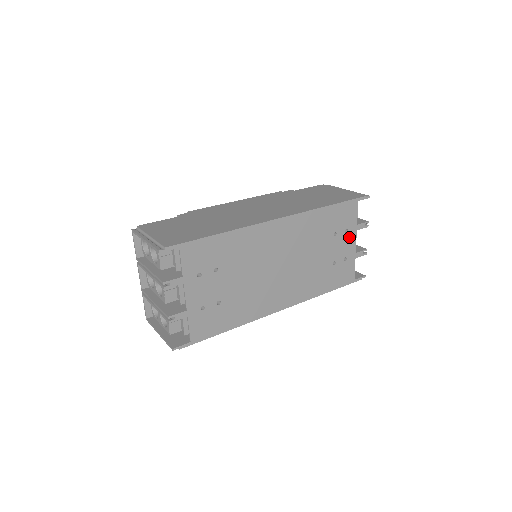
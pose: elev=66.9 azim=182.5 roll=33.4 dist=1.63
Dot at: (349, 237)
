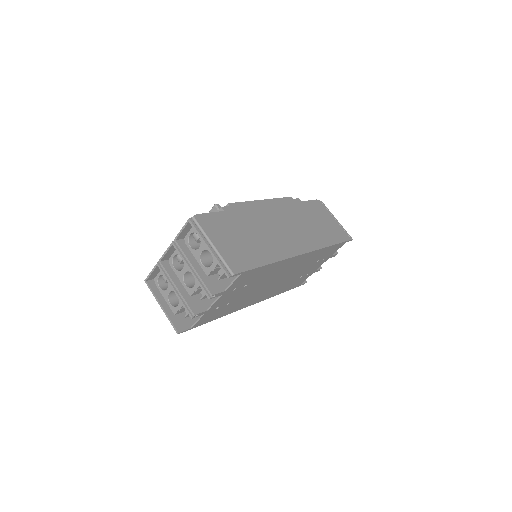
Dot at: (322, 262)
